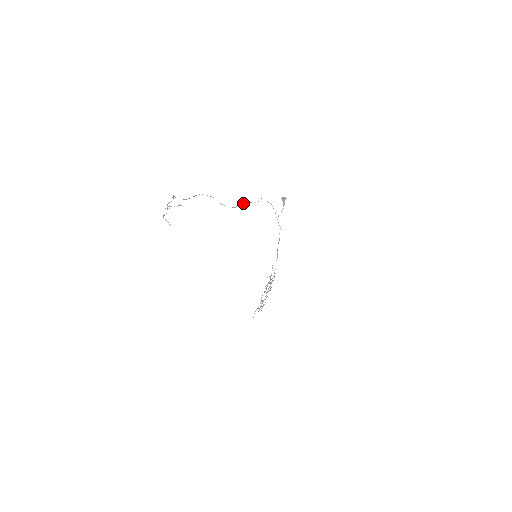
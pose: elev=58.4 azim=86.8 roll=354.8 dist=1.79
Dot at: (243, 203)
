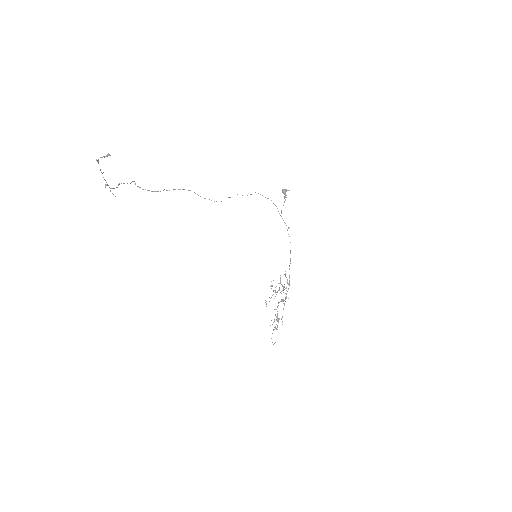
Dot at: occluded
